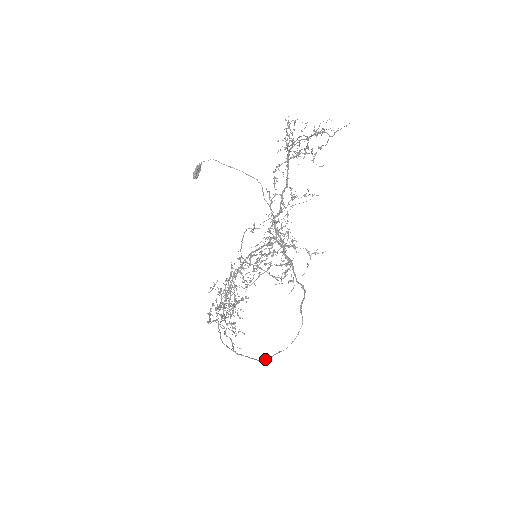
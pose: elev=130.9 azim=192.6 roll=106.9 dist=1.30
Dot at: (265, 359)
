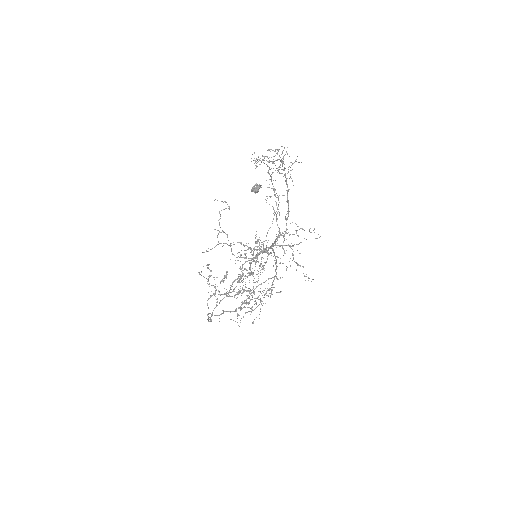
Dot at: (210, 321)
